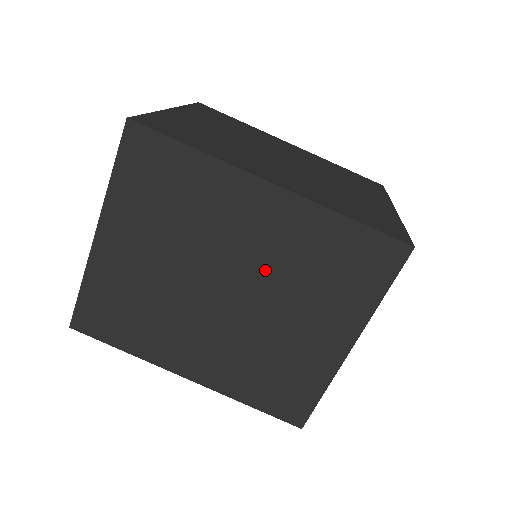
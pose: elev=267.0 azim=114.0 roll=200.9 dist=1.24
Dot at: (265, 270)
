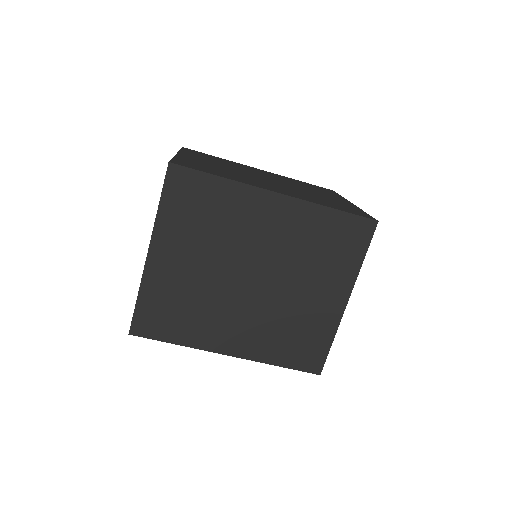
Dot at: (280, 257)
